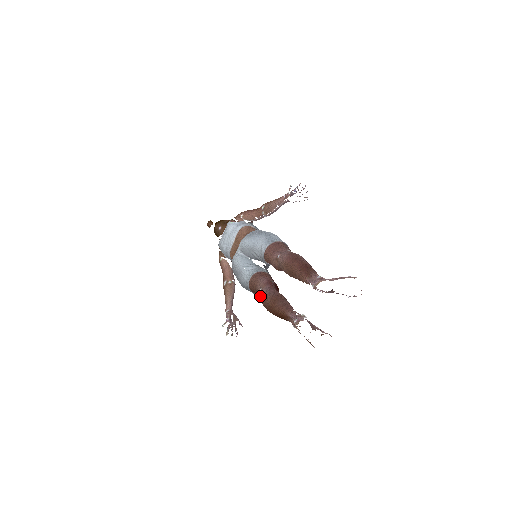
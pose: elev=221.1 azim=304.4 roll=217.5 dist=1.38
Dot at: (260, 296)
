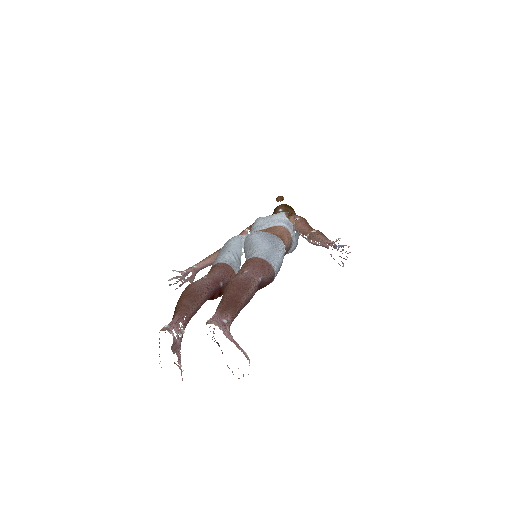
Dot at: occluded
